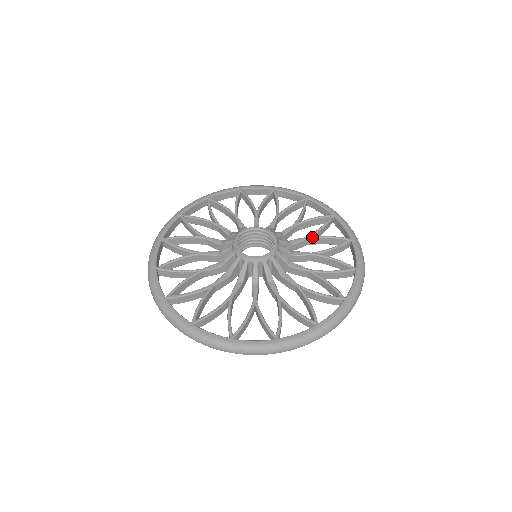
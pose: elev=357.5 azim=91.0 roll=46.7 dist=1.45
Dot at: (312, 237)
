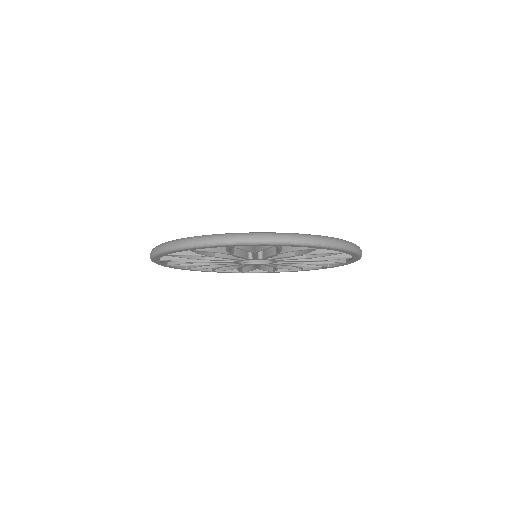
Dot at: occluded
